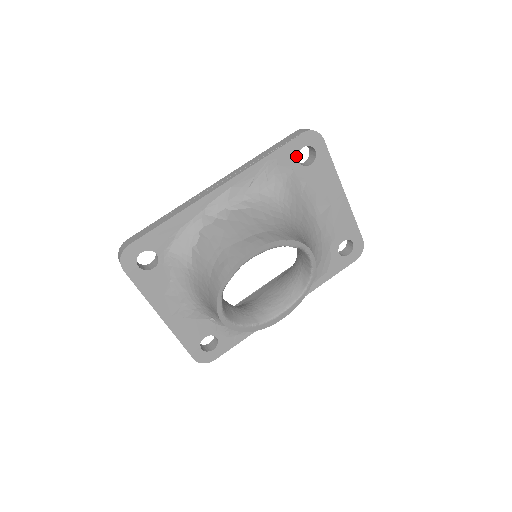
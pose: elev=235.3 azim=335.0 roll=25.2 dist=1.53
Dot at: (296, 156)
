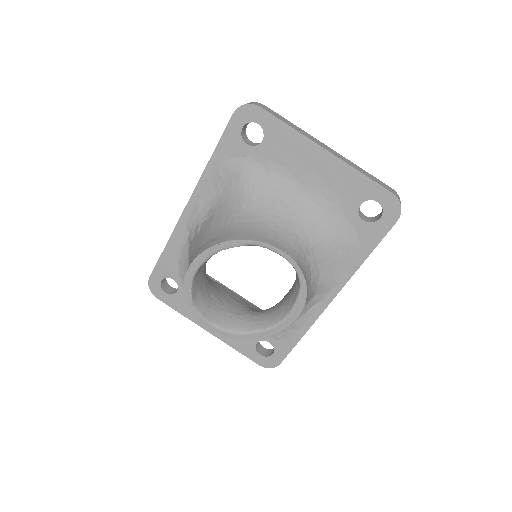
Dot at: (241, 141)
